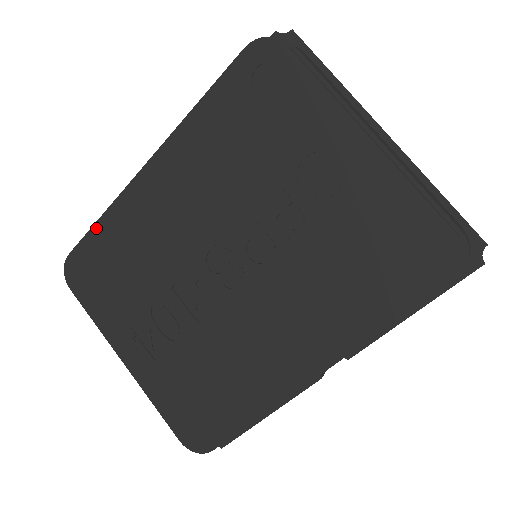
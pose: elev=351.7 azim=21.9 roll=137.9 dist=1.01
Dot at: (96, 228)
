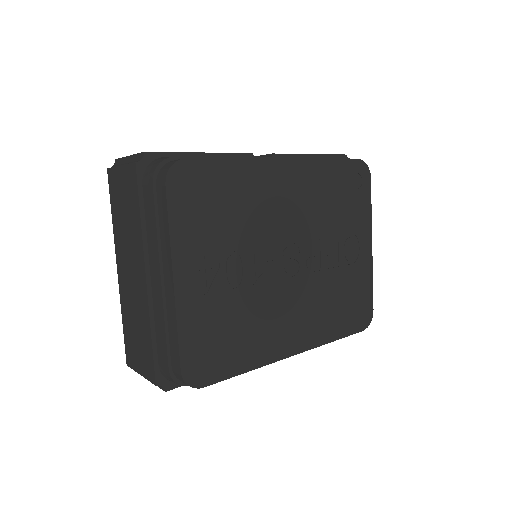
Dot at: (225, 162)
